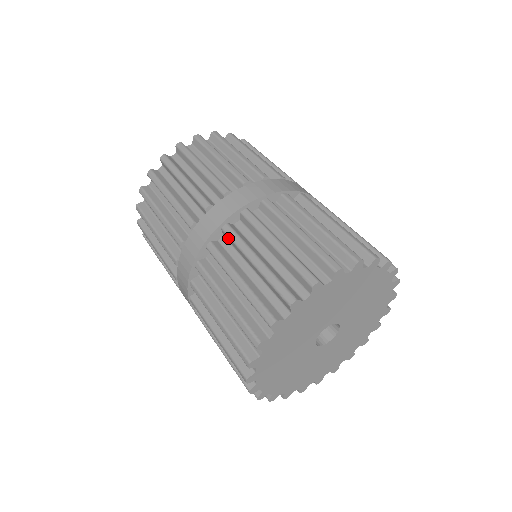
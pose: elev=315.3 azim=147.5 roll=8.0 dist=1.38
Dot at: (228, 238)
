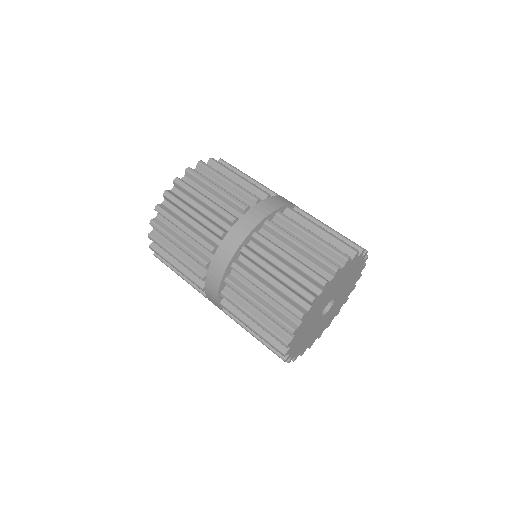
Dot at: (232, 288)
